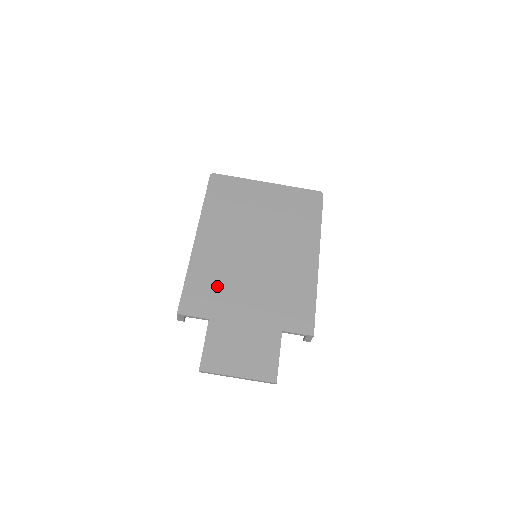
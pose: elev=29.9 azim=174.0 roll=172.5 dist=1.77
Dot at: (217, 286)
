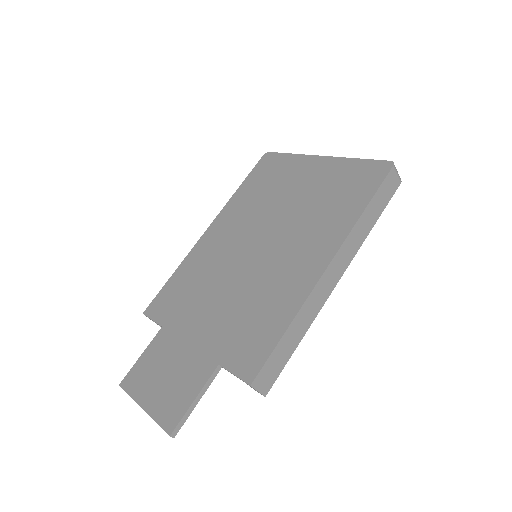
Dot at: (192, 288)
